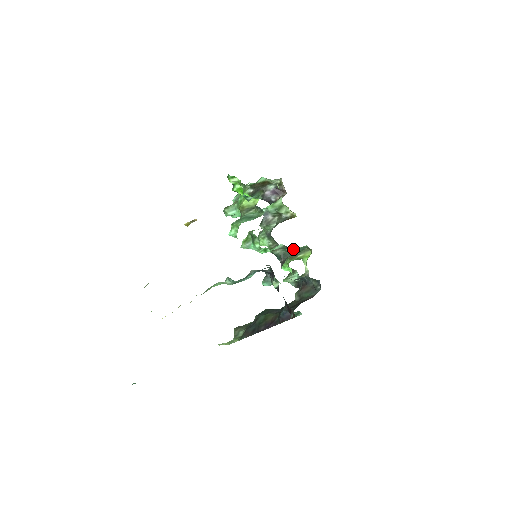
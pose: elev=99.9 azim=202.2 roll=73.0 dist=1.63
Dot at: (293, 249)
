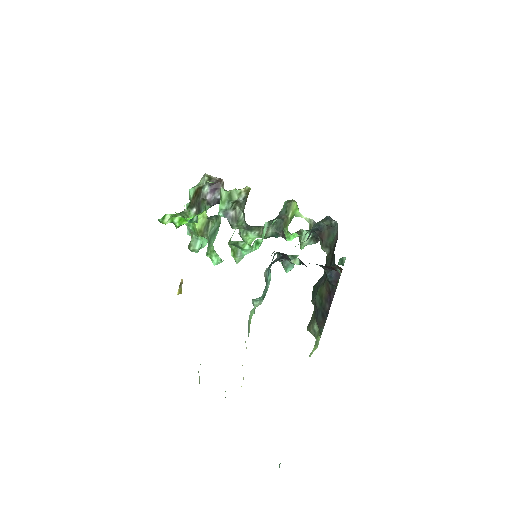
Dot at: (278, 216)
